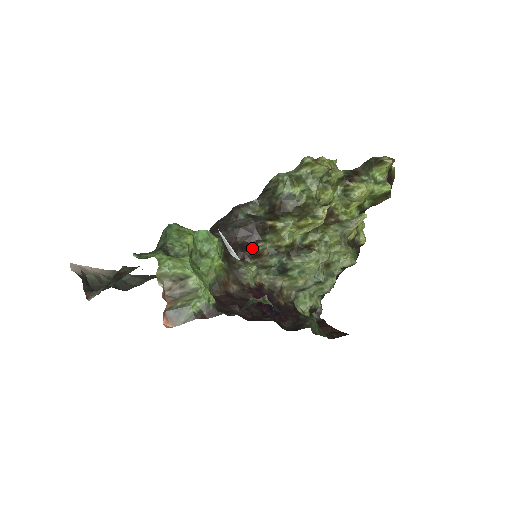
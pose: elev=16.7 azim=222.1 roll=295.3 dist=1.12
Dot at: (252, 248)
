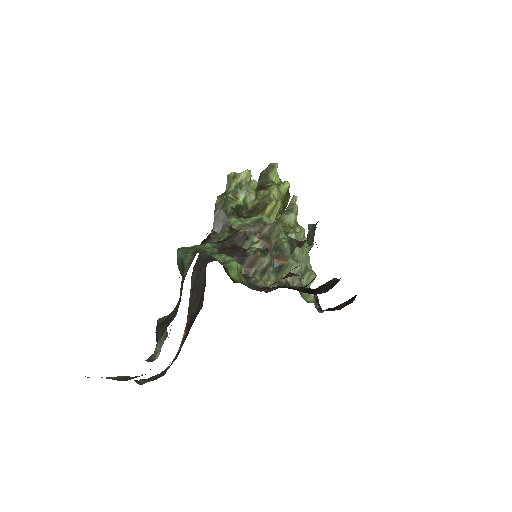
Dot at: (244, 260)
